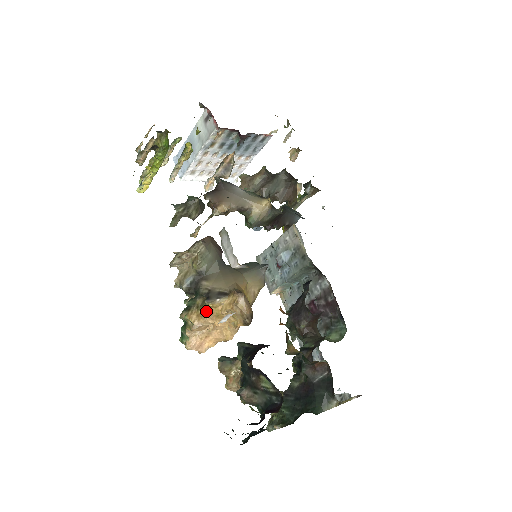
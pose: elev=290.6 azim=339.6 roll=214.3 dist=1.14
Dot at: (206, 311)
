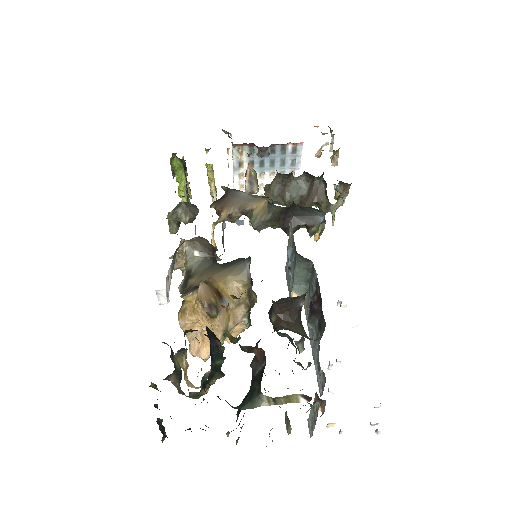
Dot at: (185, 307)
